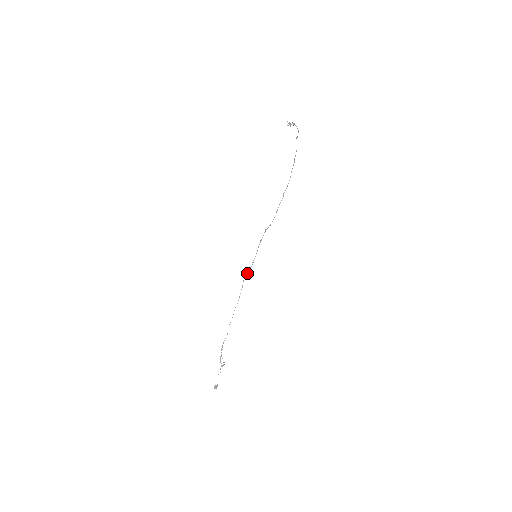
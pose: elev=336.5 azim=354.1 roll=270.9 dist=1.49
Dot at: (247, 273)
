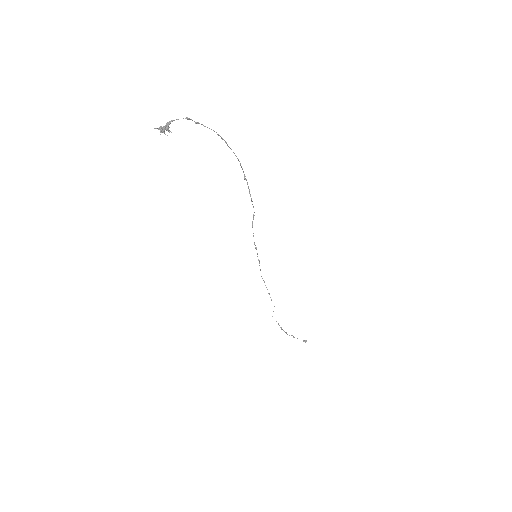
Dot at: (260, 270)
